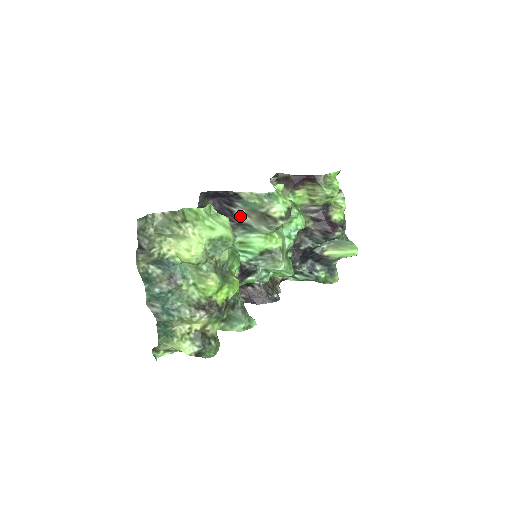
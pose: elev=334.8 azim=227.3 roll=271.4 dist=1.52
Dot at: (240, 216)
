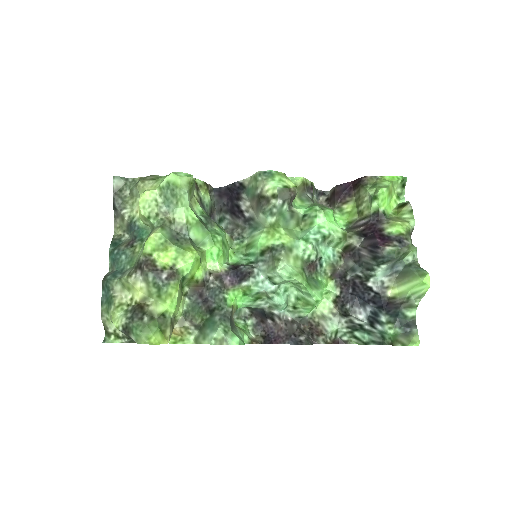
Dot at: (246, 210)
